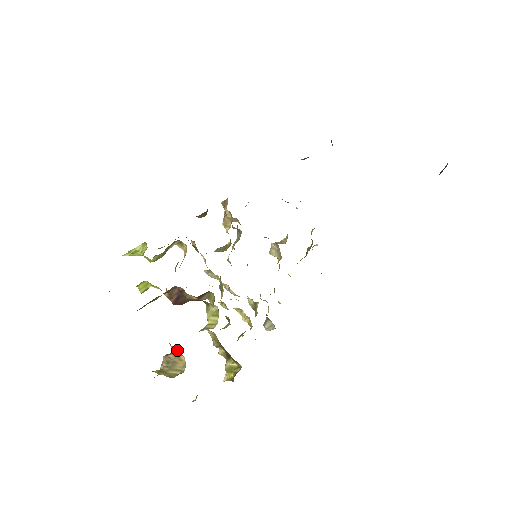
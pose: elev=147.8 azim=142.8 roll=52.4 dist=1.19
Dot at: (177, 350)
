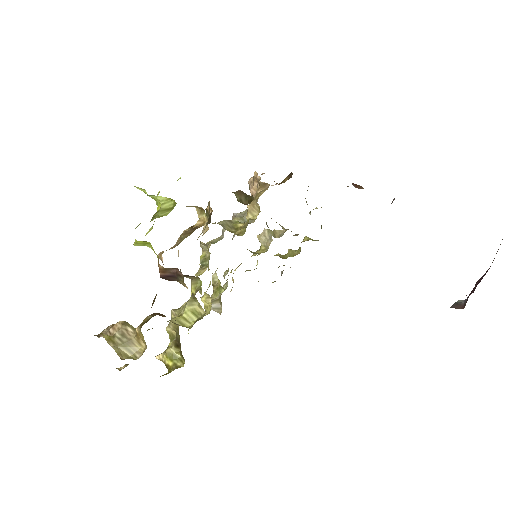
Dot at: (143, 336)
